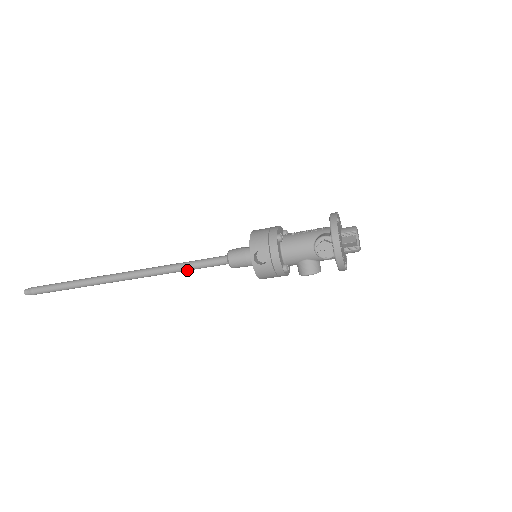
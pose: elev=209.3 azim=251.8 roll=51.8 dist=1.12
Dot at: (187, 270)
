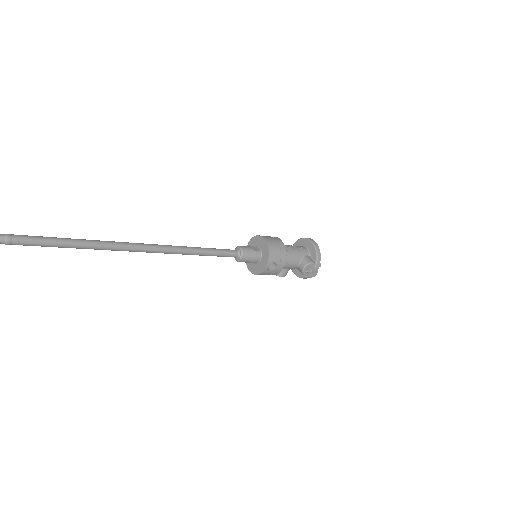
Dot at: (202, 255)
